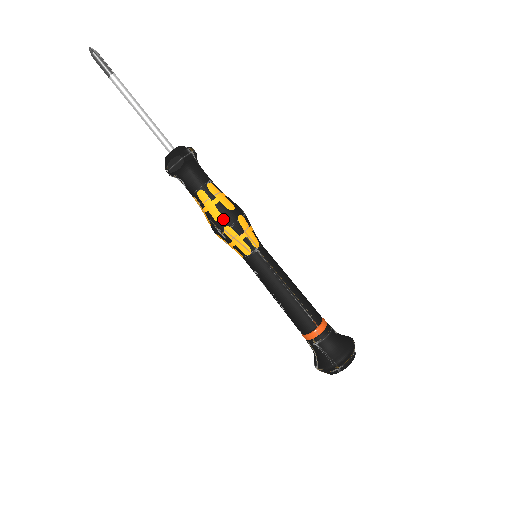
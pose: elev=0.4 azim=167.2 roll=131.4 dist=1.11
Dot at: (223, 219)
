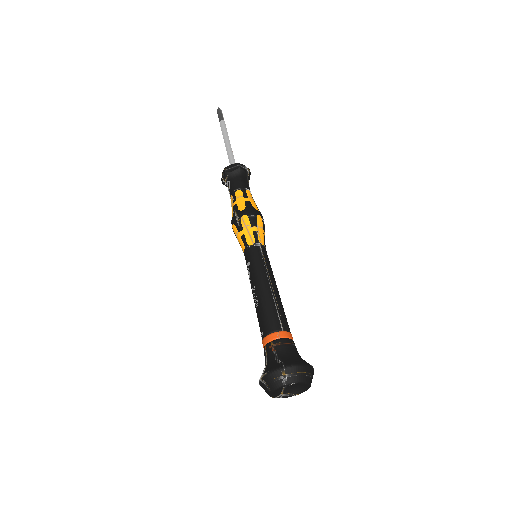
Dot at: (245, 210)
